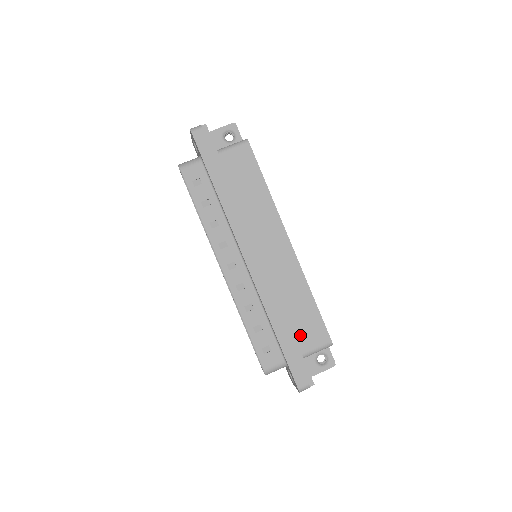
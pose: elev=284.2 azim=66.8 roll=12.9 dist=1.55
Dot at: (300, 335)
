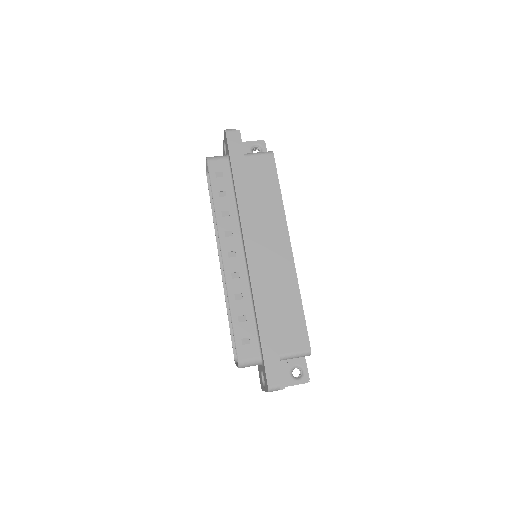
Dot at: (281, 336)
